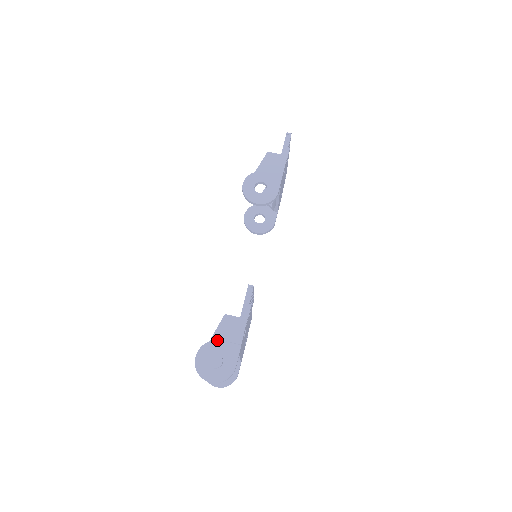
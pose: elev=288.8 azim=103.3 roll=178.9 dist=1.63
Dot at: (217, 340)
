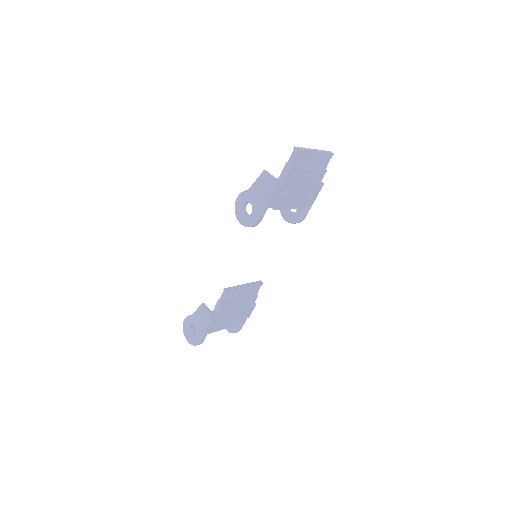
Dot at: (196, 318)
